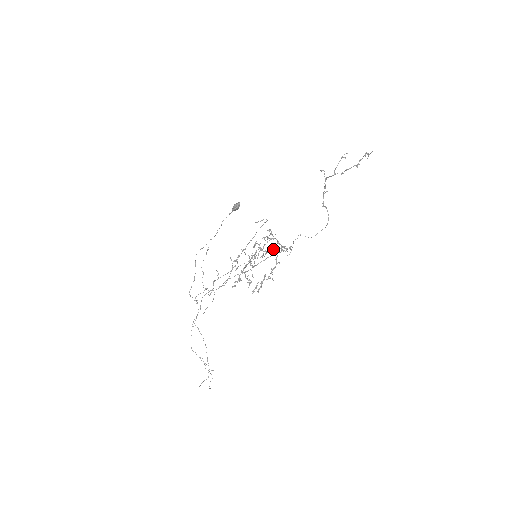
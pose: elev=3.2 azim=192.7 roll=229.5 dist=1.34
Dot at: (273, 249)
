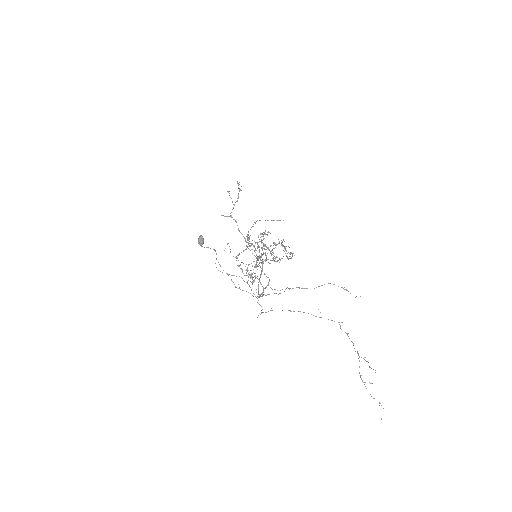
Dot at: (258, 257)
